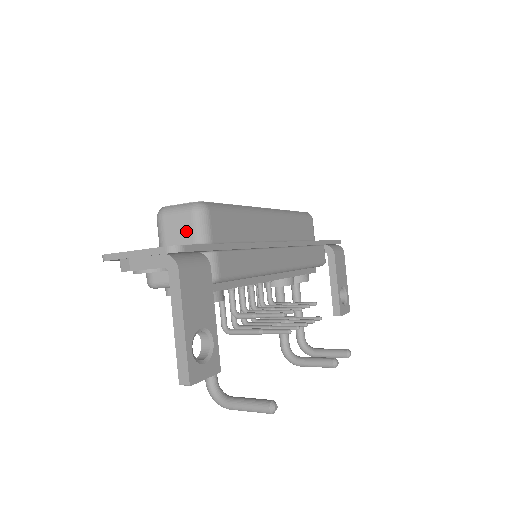
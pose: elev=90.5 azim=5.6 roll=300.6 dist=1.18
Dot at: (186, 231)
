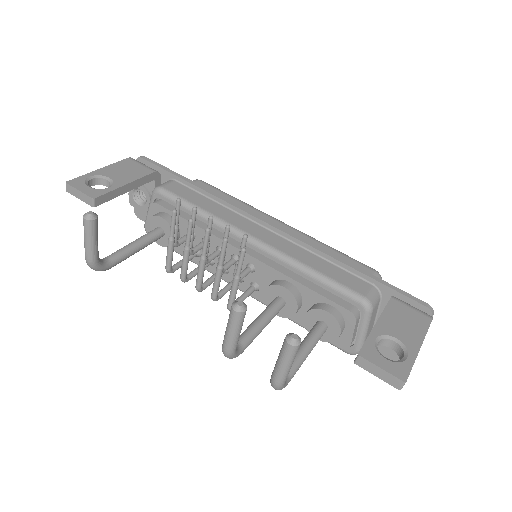
Dot at: occluded
